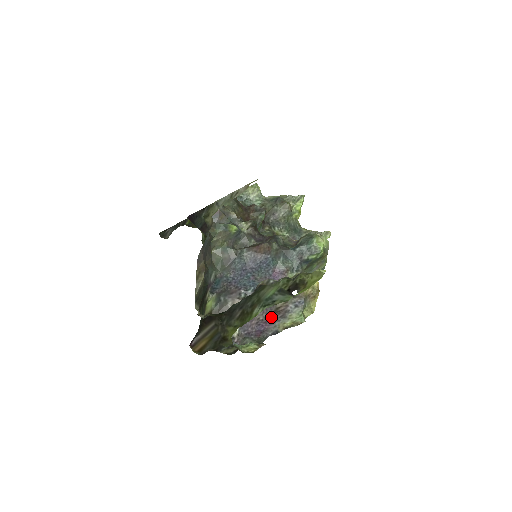
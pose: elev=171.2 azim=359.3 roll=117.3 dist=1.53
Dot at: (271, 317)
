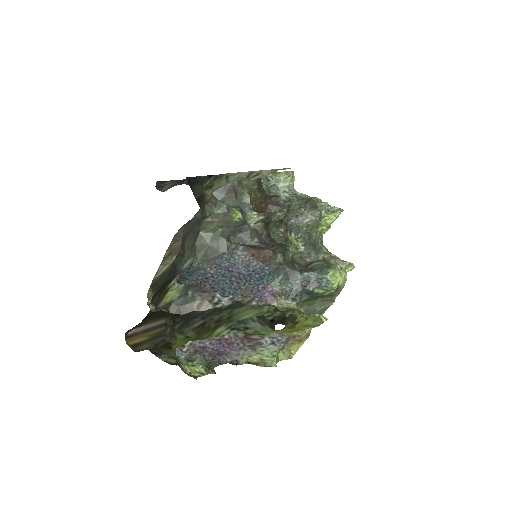
Dot at: (238, 341)
